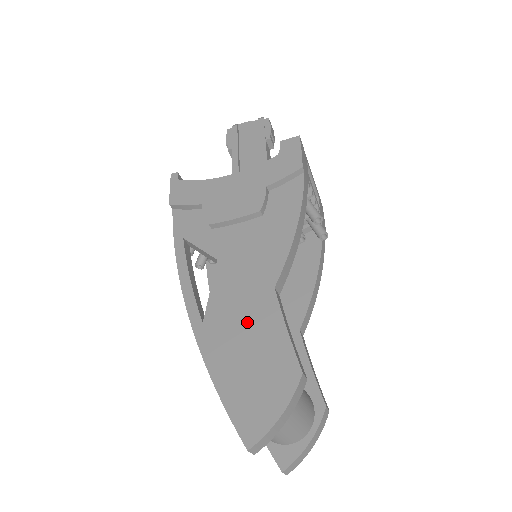
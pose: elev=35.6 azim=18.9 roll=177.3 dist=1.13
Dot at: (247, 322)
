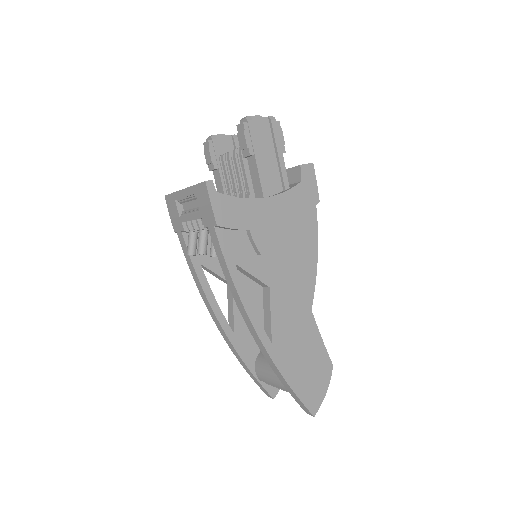
Dot at: (300, 338)
